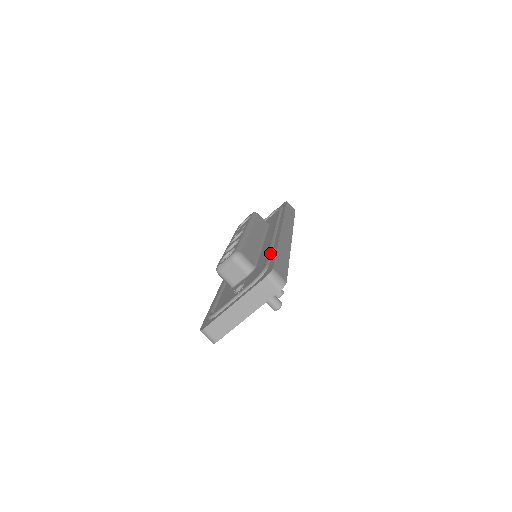
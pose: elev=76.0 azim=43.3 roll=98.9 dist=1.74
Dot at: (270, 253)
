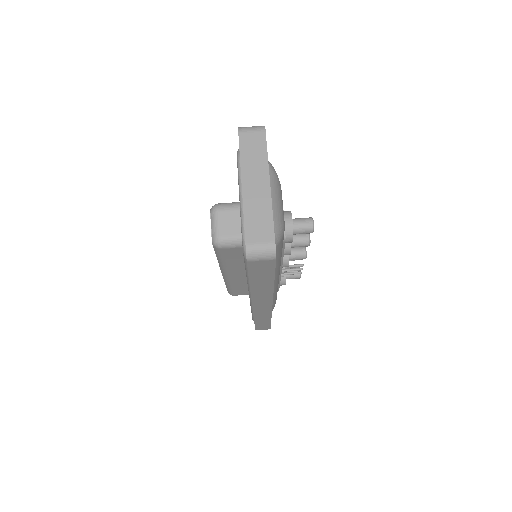
Dot at: occluded
